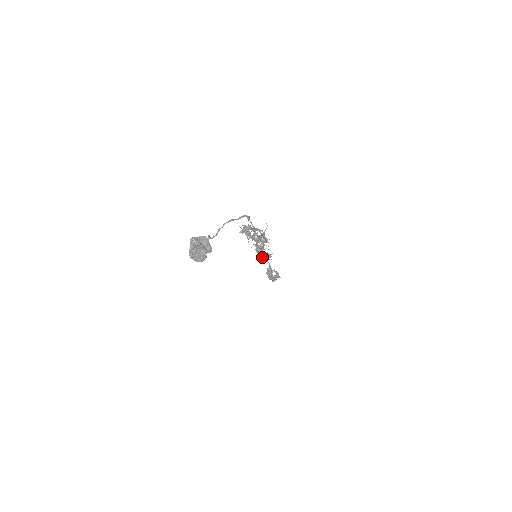
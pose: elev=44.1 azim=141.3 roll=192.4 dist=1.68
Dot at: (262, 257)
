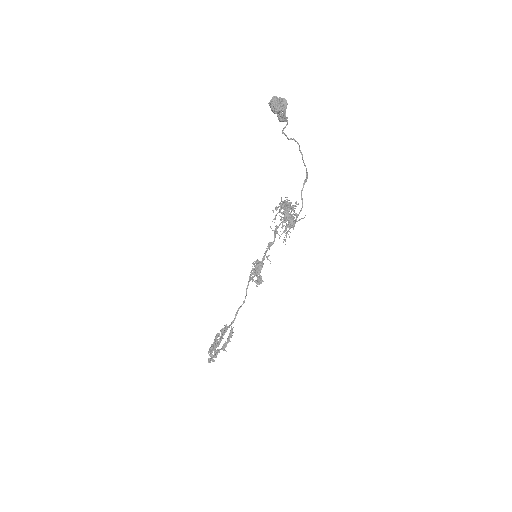
Dot at: (250, 278)
